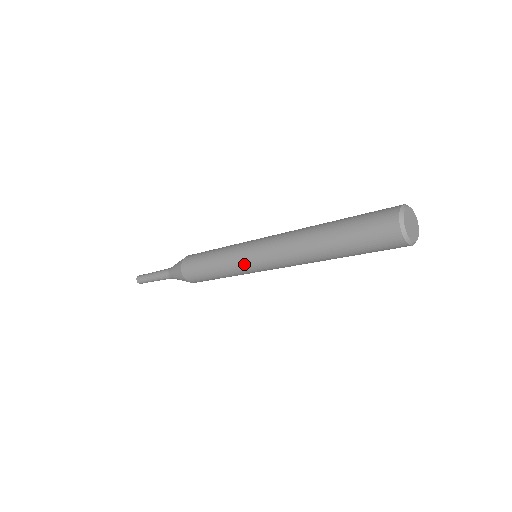
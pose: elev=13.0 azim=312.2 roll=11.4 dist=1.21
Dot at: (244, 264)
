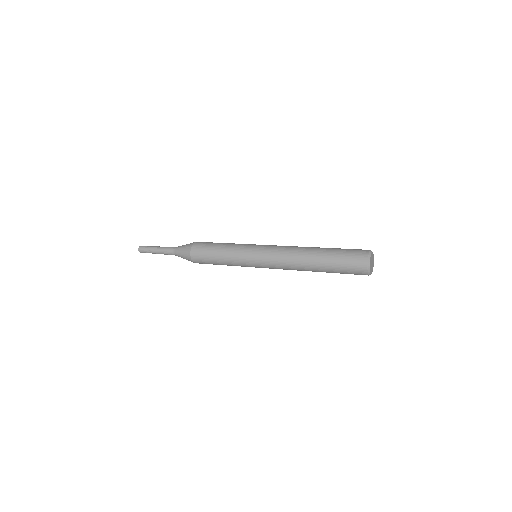
Dot at: (249, 263)
